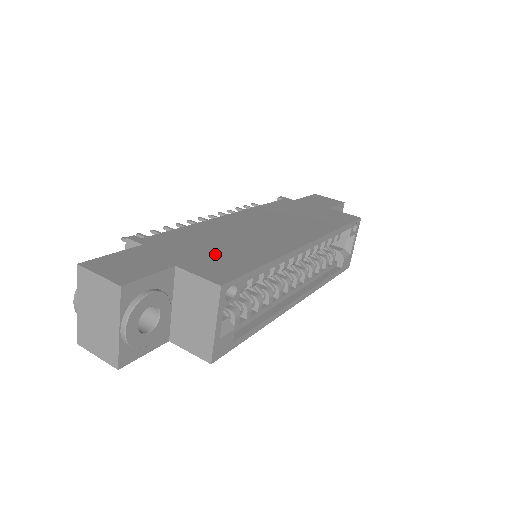
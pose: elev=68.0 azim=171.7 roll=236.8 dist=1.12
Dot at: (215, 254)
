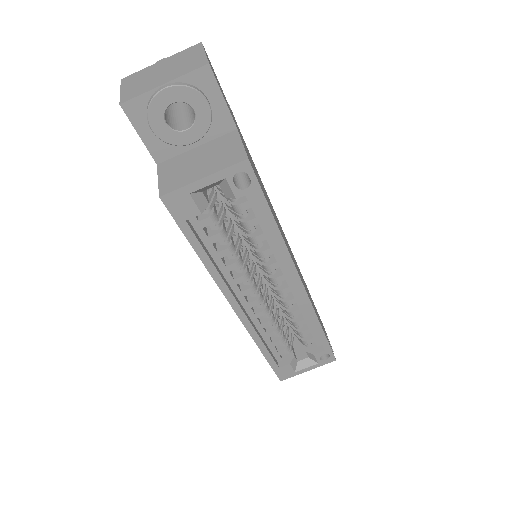
Dot at: occluded
